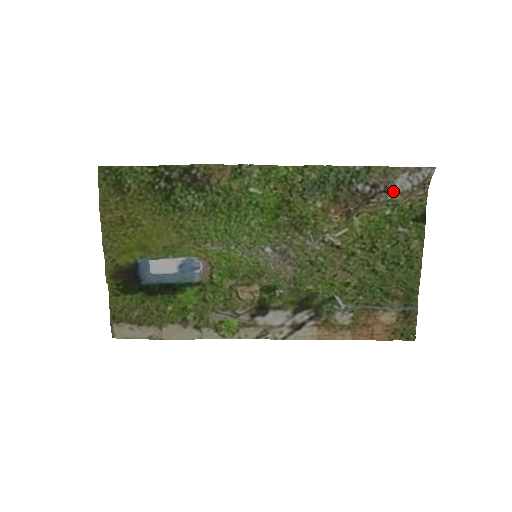
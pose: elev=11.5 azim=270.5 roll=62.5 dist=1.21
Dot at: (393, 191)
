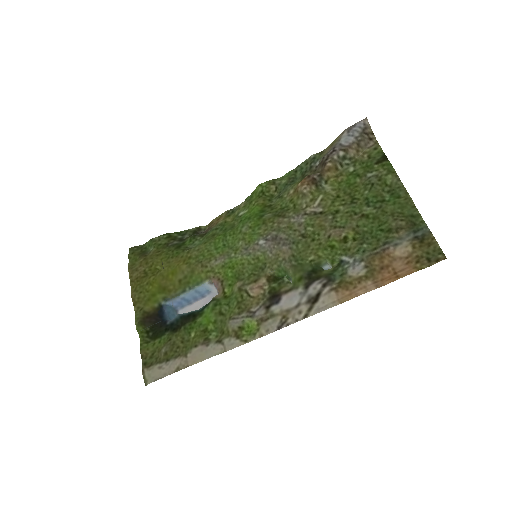
Dot at: (341, 147)
